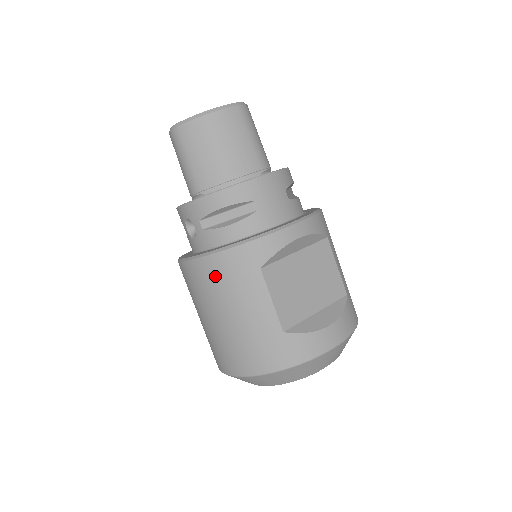
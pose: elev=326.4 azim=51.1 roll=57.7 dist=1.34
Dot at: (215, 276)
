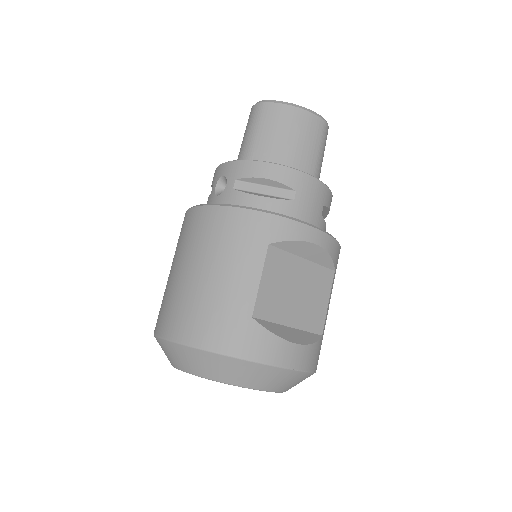
Dot at: (221, 228)
